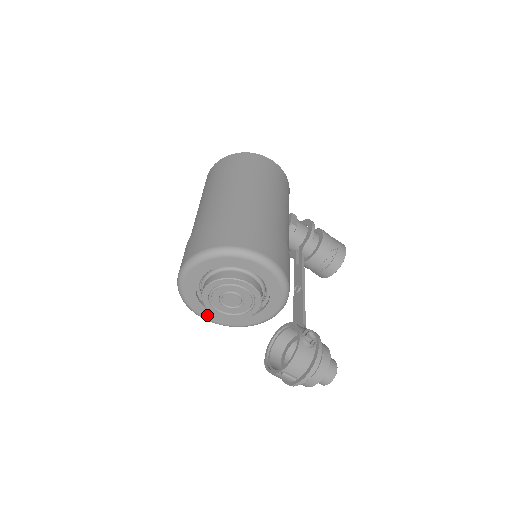
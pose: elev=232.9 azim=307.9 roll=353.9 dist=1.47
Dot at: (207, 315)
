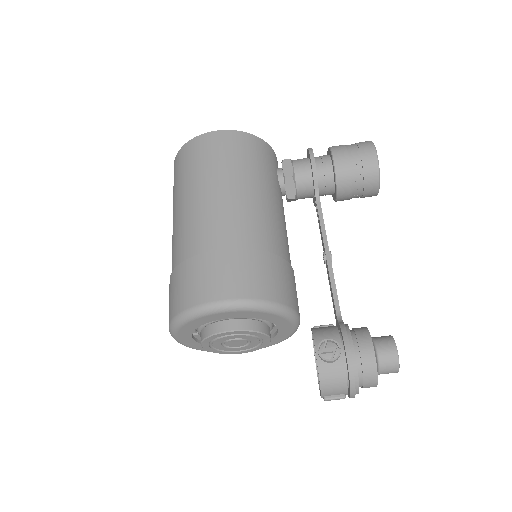
Dot at: occluded
